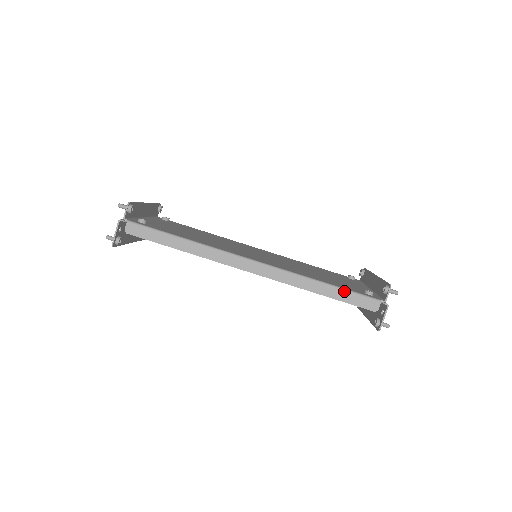
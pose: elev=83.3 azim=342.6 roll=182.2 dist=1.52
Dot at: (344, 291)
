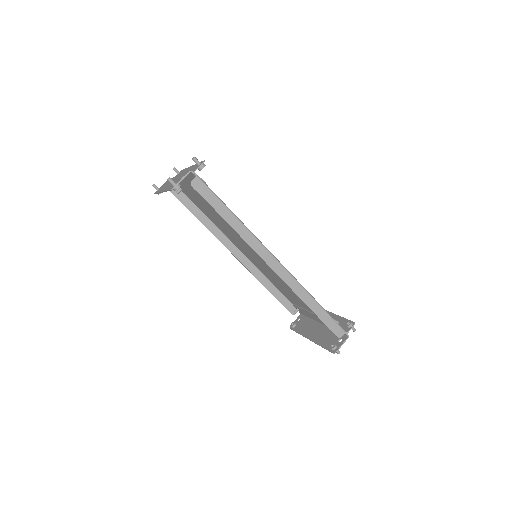
Dot at: (326, 313)
